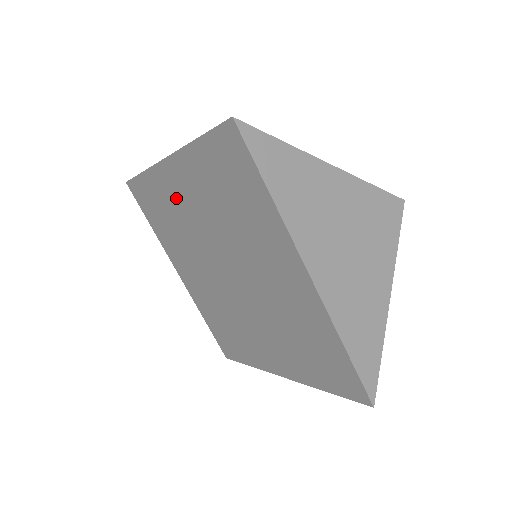
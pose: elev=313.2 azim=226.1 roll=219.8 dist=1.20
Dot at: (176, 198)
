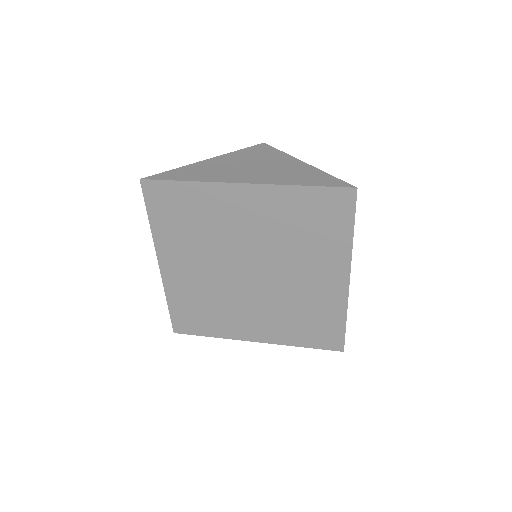
Dot at: (187, 280)
